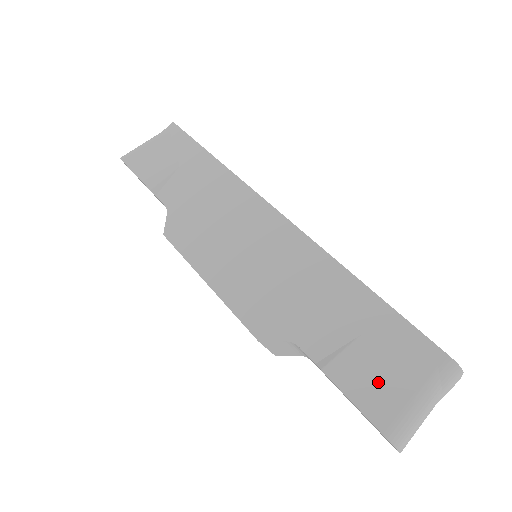
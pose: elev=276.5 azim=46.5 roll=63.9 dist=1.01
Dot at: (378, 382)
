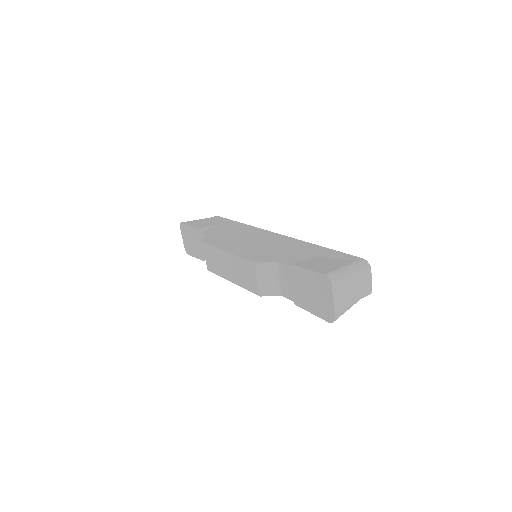
Dot at: (323, 265)
